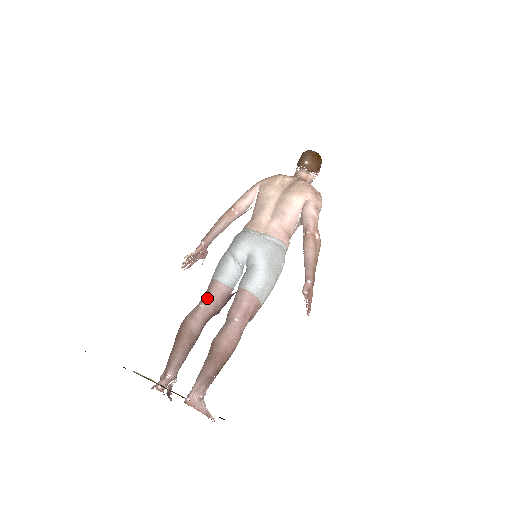
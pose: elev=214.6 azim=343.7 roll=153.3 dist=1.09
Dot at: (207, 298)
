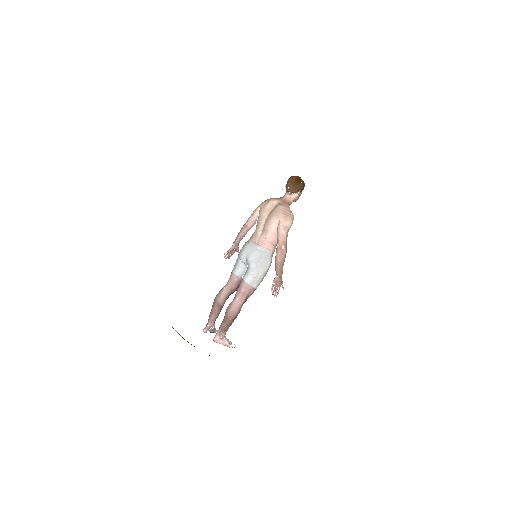
Dot at: (227, 283)
